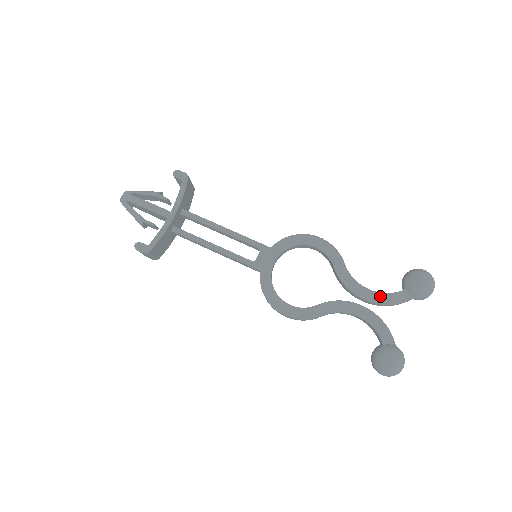
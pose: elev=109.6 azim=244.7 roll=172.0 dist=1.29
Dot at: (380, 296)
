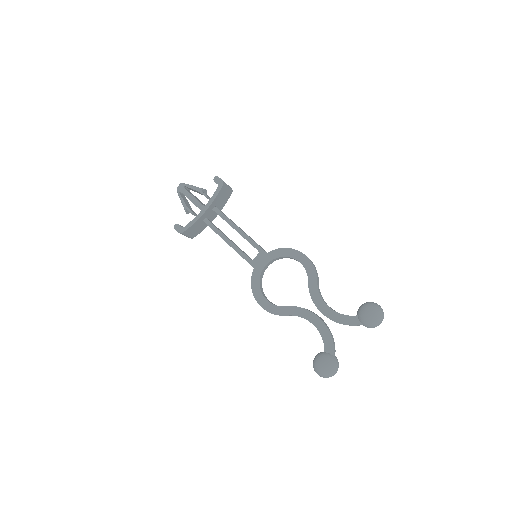
Dot at: (335, 315)
